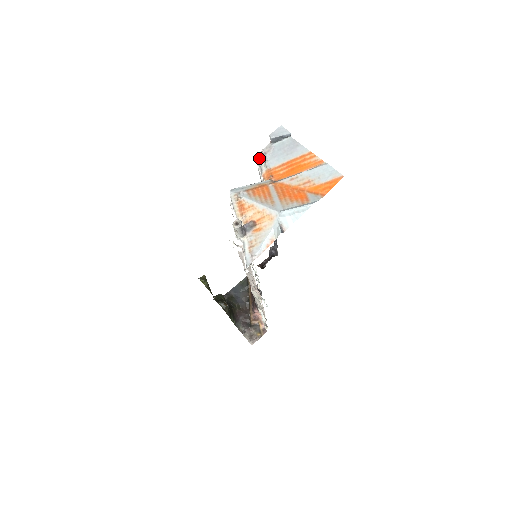
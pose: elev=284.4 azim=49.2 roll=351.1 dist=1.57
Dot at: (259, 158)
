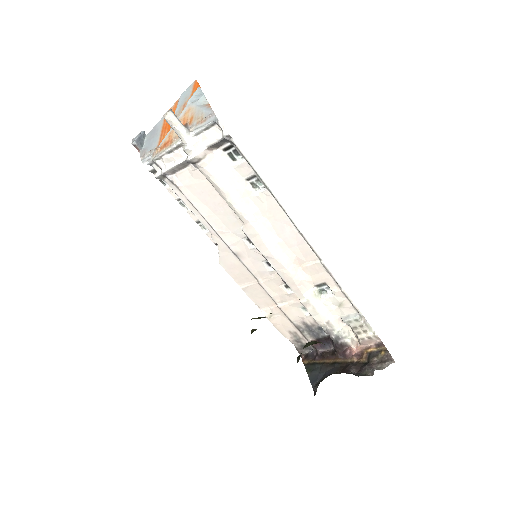
Dot at: (144, 159)
